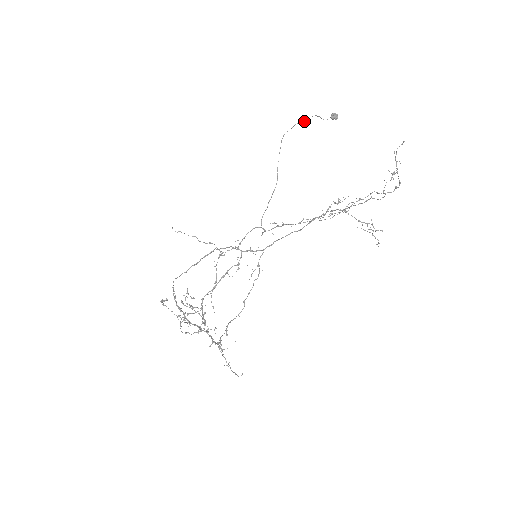
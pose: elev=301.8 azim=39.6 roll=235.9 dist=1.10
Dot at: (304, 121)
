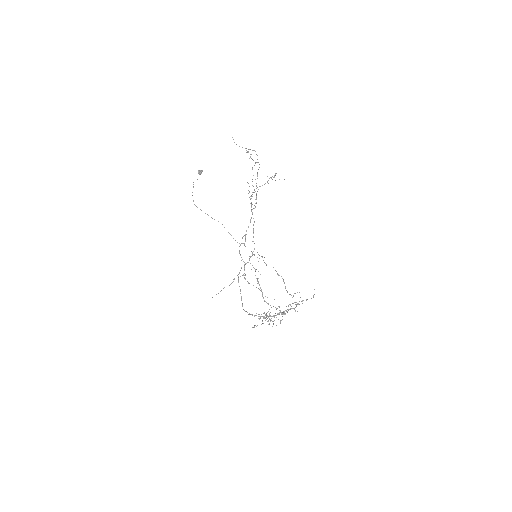
Dot at: occluded
